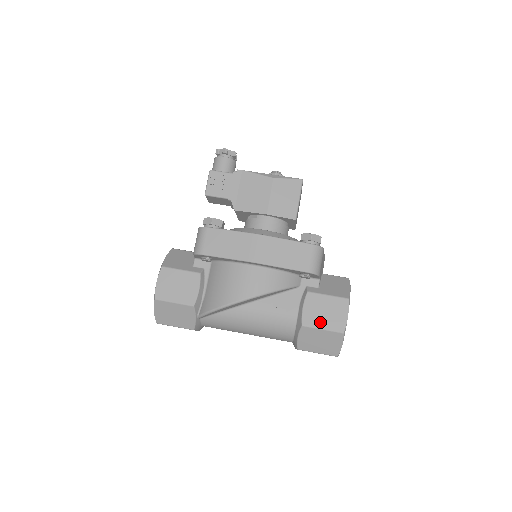
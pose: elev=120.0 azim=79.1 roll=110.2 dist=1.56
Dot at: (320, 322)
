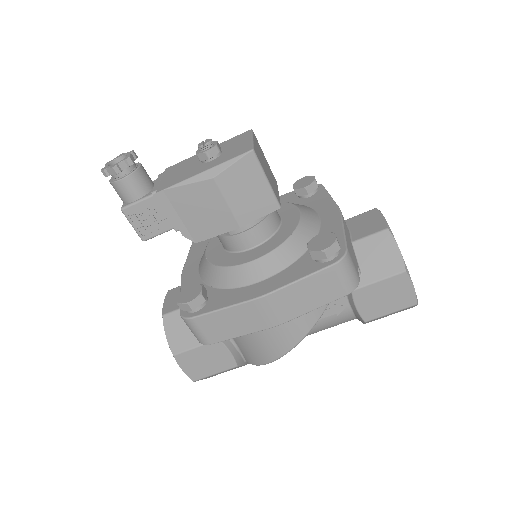
Dot at: (384, 309)
